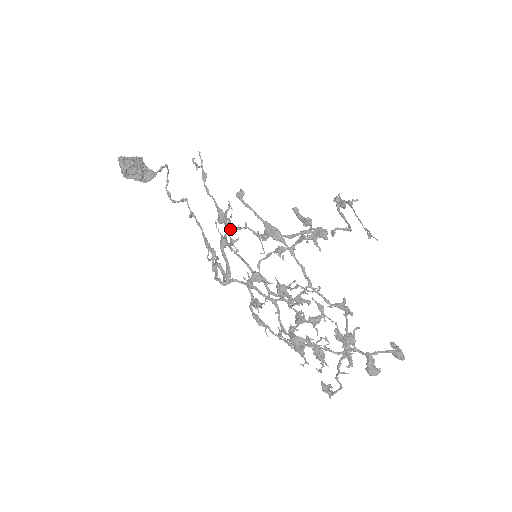
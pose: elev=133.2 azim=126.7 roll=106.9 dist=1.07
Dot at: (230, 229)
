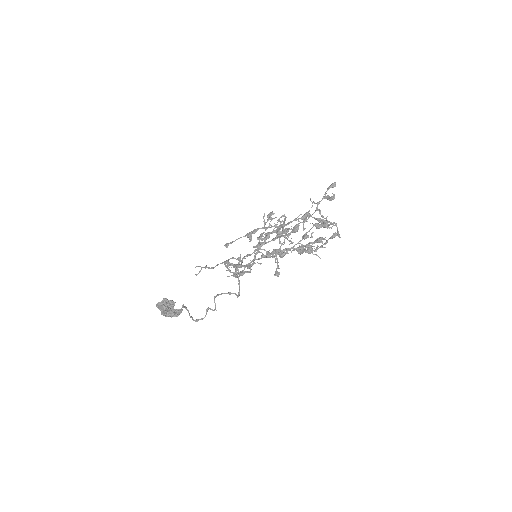
Dot at: (237, 274)
